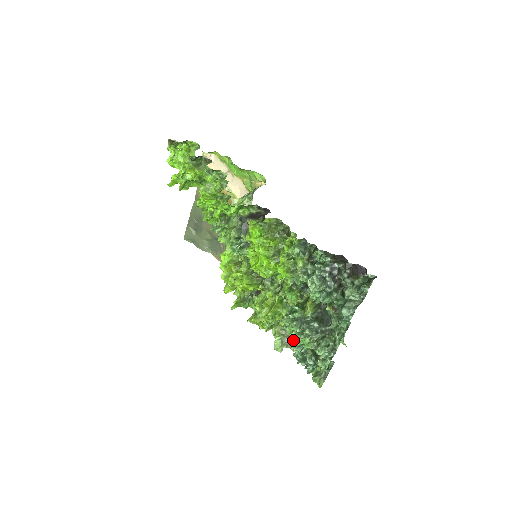
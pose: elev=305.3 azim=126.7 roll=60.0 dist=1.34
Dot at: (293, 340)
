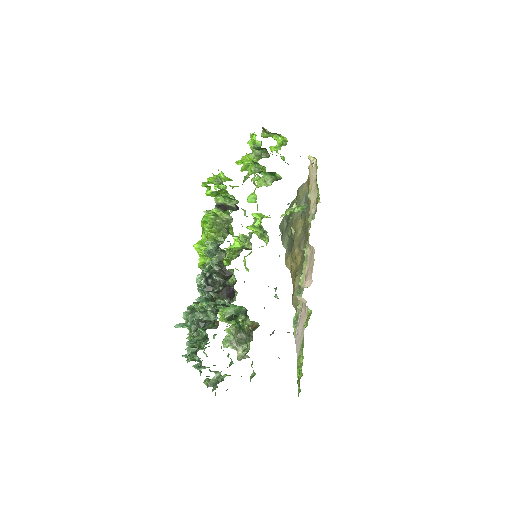
Dot at: (213, 336)
